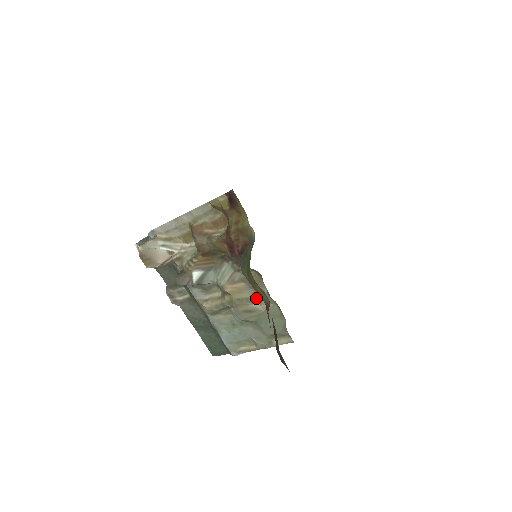
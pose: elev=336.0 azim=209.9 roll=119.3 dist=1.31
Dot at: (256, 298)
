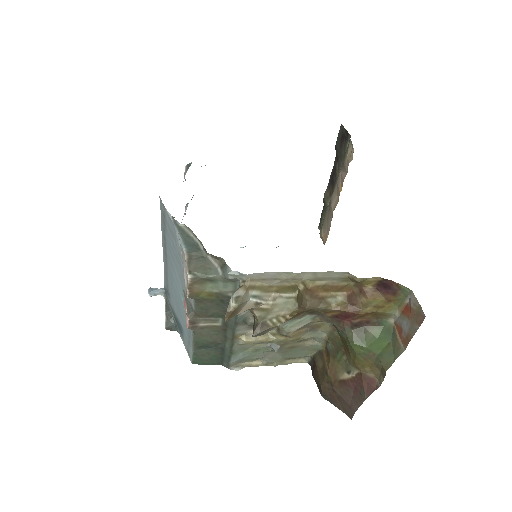
Dot at: (308, 338)
